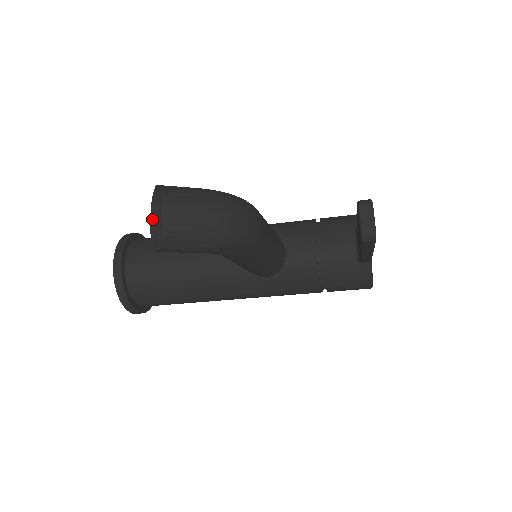
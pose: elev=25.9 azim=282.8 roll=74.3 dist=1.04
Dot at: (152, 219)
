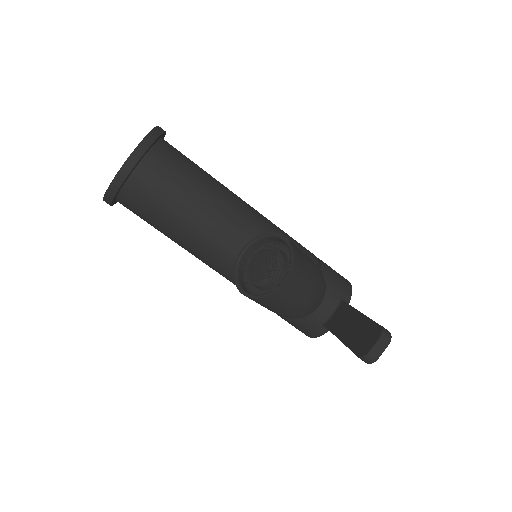
Dot at: (250, 245)
